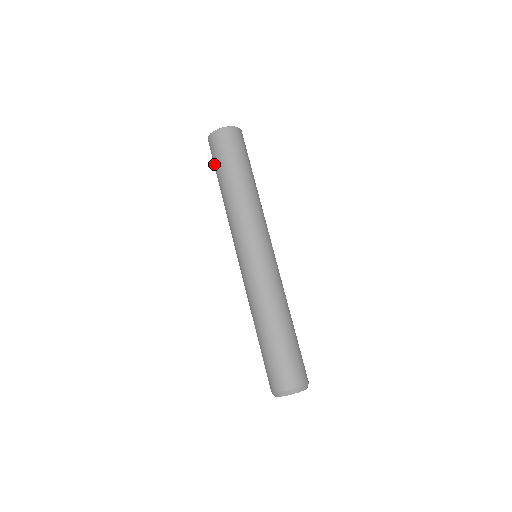
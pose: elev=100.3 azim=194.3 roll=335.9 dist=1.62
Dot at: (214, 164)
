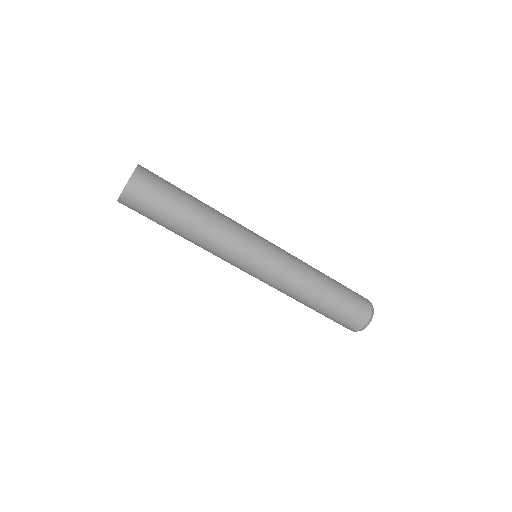
Dot at: occluded
